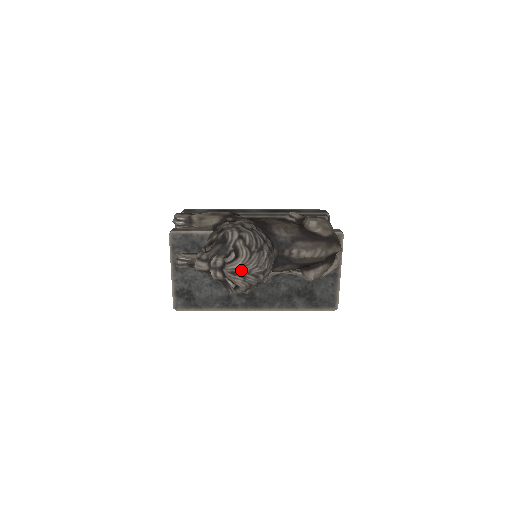
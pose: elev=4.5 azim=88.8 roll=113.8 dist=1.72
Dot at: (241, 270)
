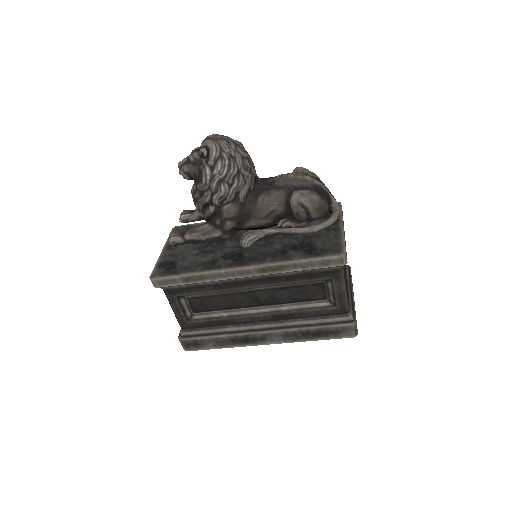
Dot at: (214, 136)
